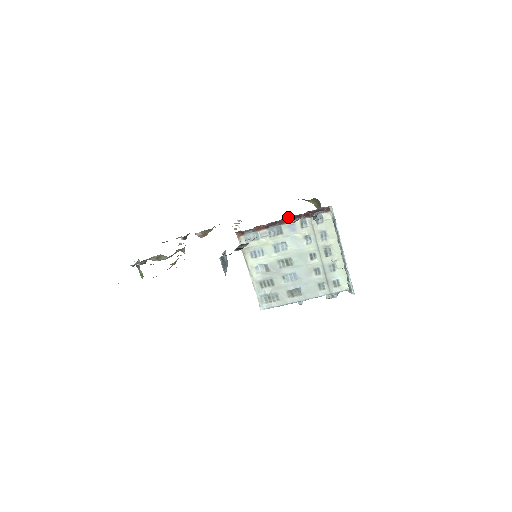
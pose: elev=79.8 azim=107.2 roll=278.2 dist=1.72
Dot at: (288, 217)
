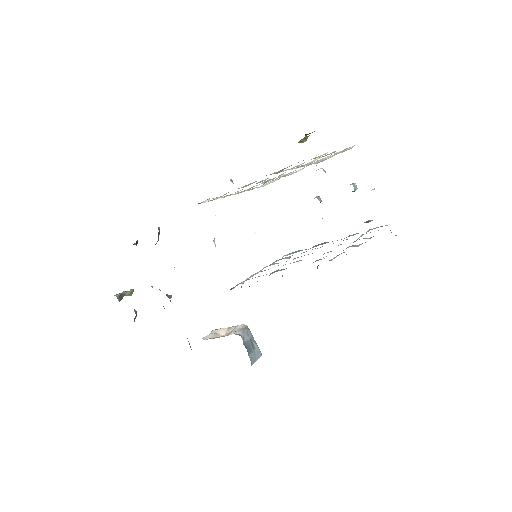
Dot at: occluded
